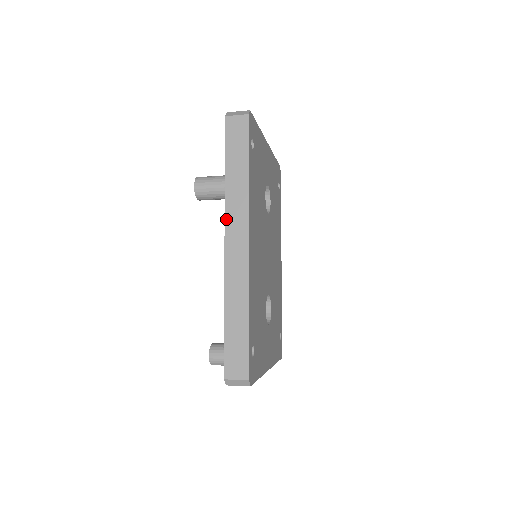
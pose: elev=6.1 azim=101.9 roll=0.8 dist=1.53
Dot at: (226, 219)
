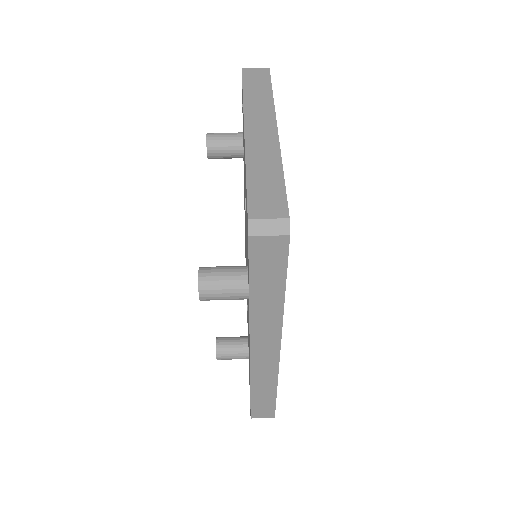
Dot at: (252, 335)
